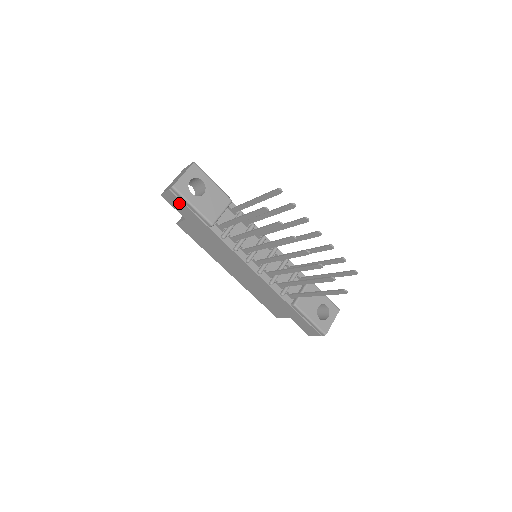
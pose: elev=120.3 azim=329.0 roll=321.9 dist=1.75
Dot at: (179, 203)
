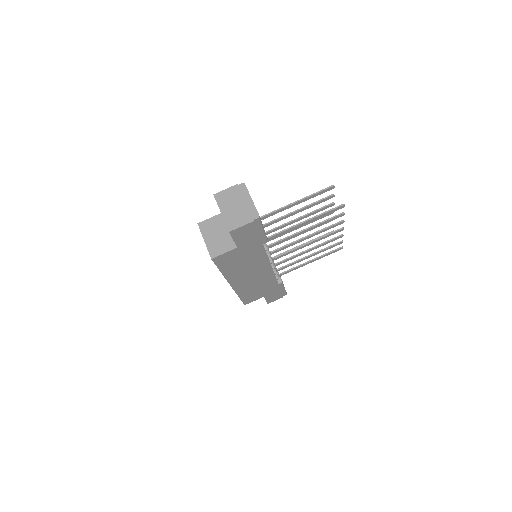
Dot at: (250, 232)
